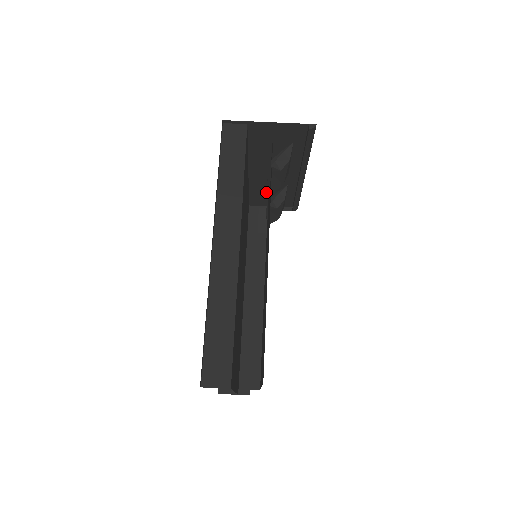
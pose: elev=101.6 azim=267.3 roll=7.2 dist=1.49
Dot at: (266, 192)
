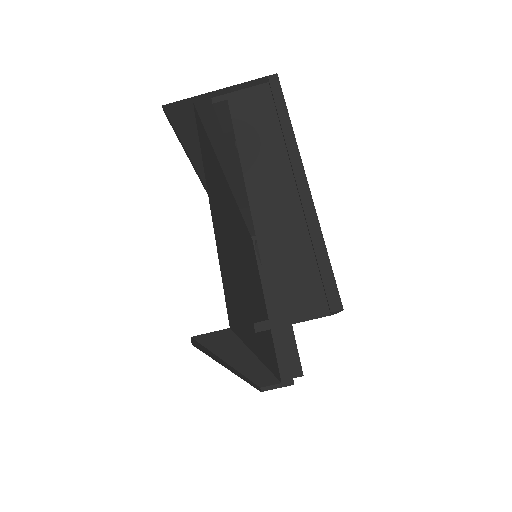
Dot at: occluded
